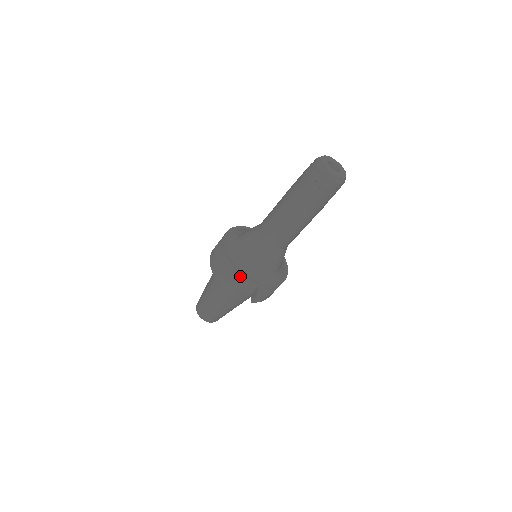
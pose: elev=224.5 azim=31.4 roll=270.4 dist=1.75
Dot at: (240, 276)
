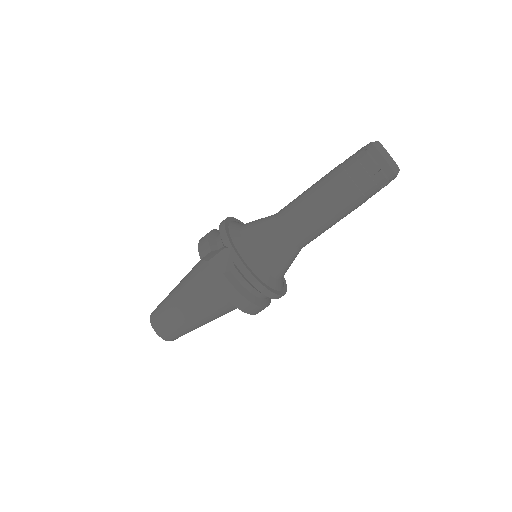
Dot at: (224, 232)
